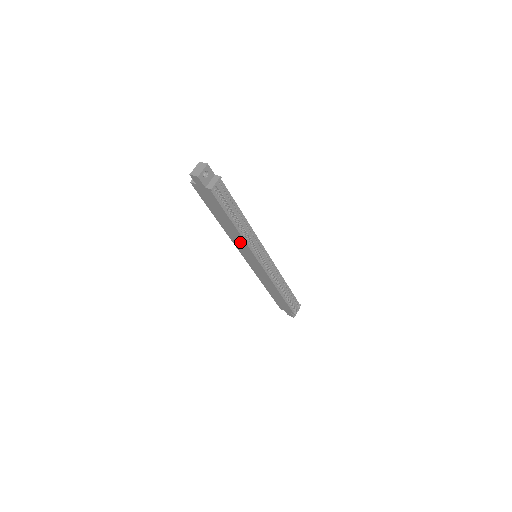
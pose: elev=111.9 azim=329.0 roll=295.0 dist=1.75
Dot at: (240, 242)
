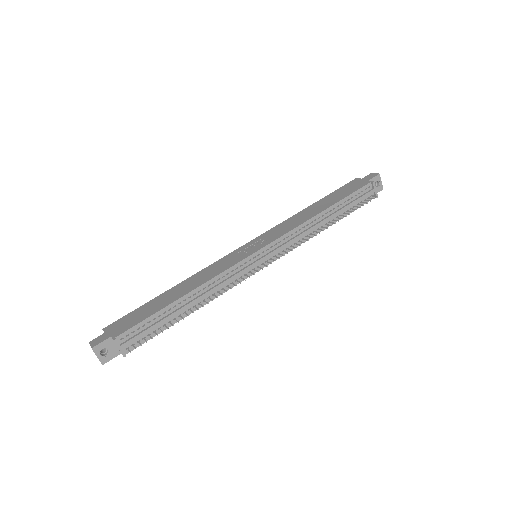
Dot at: occluded
